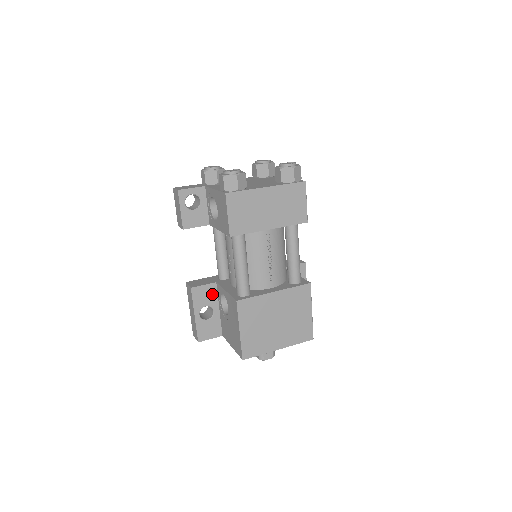
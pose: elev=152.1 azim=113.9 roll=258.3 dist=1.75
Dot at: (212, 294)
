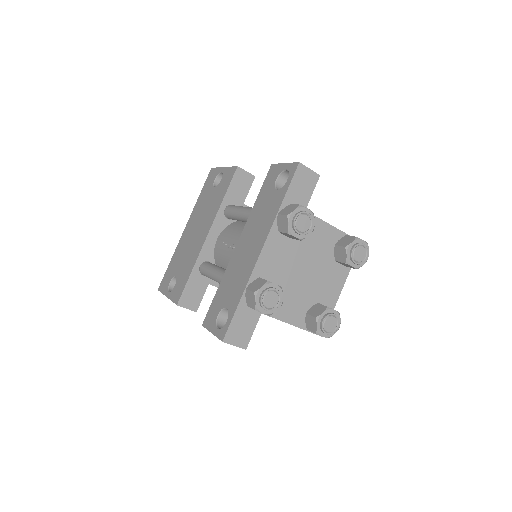
Dot at: occluded
